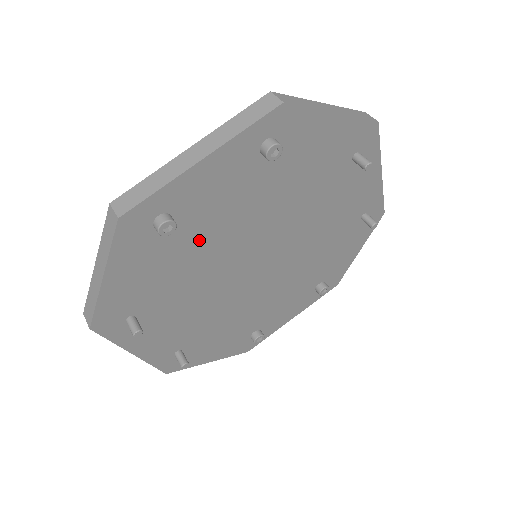
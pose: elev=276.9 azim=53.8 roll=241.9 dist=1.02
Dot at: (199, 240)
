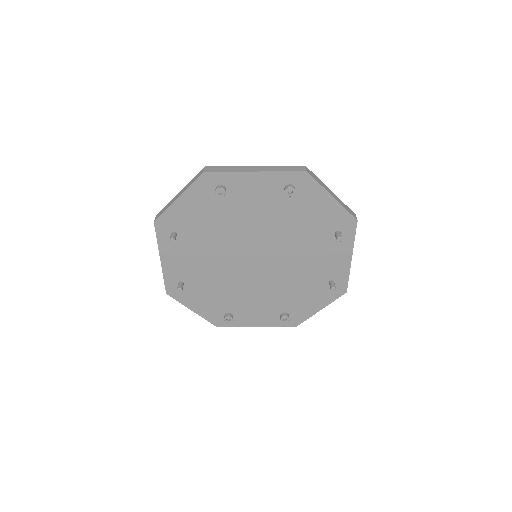
Dot at: (231, 215)
